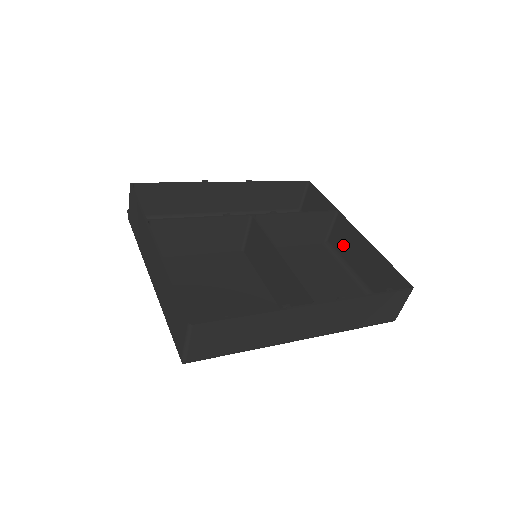
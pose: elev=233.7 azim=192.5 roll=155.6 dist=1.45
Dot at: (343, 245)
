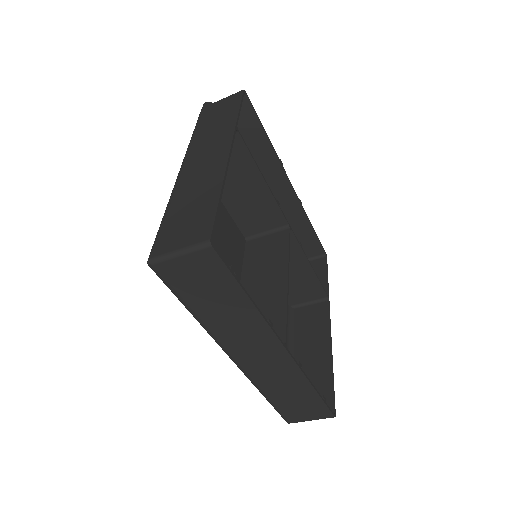
Dot at: (305, 325)
